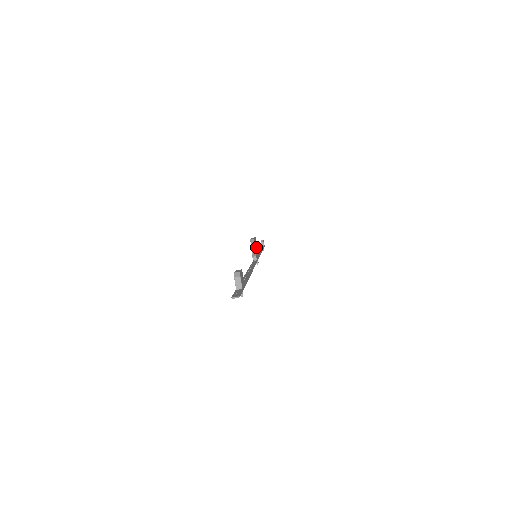
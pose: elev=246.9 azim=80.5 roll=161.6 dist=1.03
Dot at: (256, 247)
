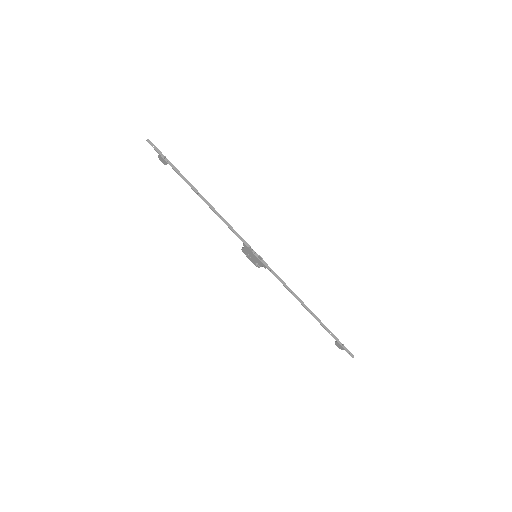
Dot at: (254, 257)
